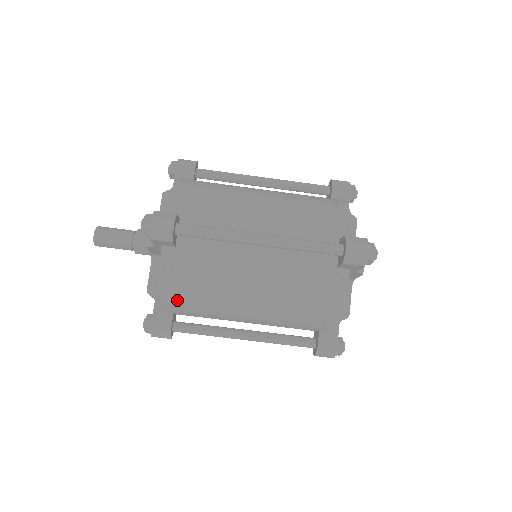
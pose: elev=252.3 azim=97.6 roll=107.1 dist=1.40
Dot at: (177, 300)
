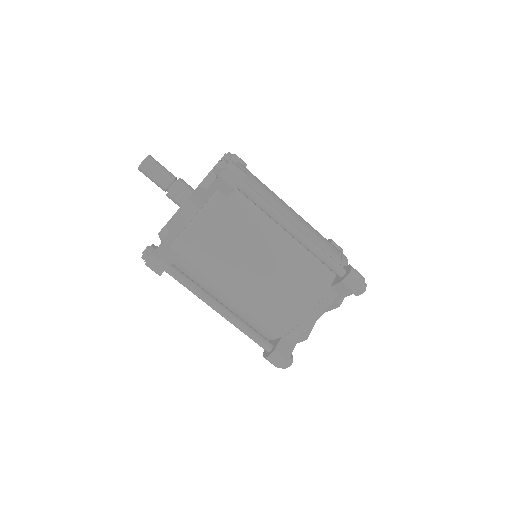
Dot at: (196, 241)
